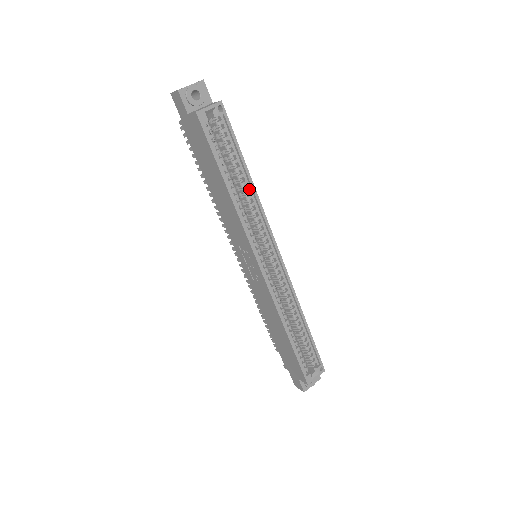
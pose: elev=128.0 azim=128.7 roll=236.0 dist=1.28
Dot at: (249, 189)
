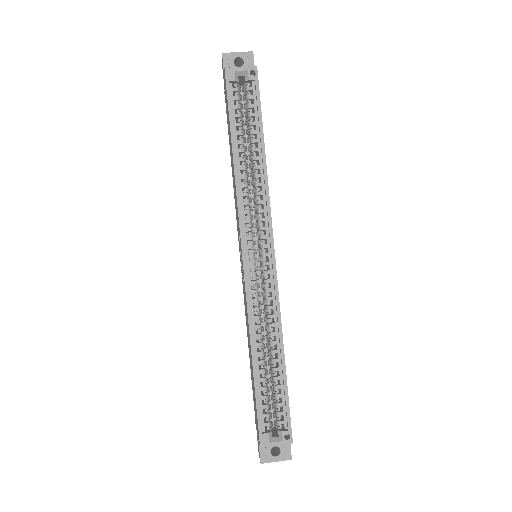
Dot at: (260, 166)
